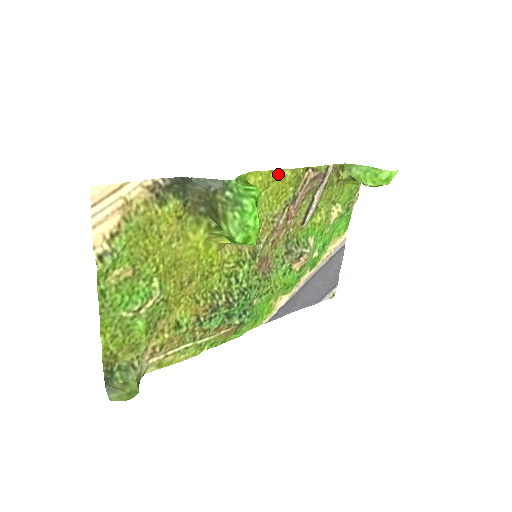
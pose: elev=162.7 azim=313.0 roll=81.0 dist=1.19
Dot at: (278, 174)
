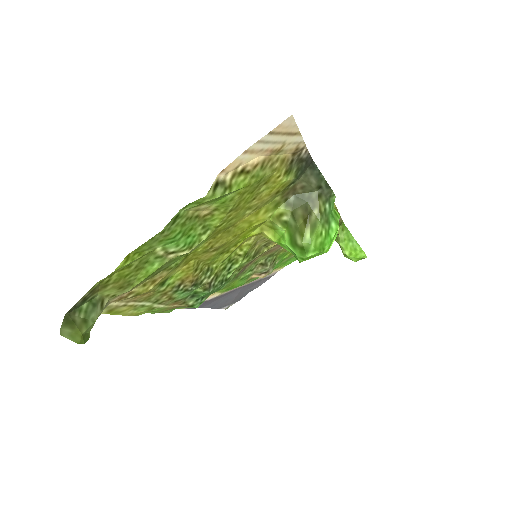
Dot at: occluded
